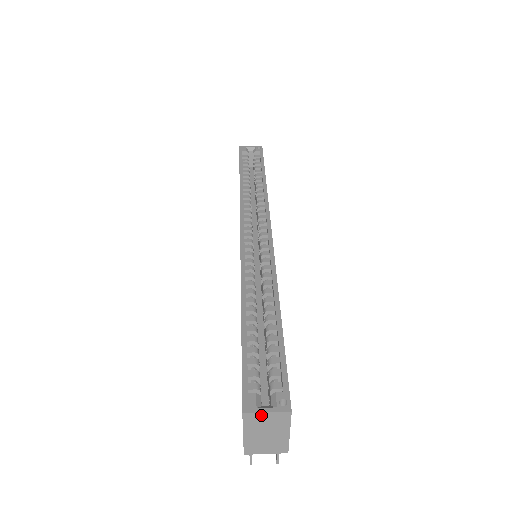
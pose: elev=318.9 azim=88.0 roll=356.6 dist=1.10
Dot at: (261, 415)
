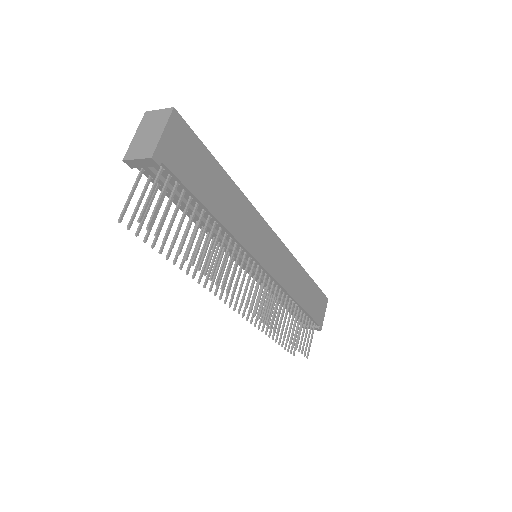
Dot at: (155, 113)
